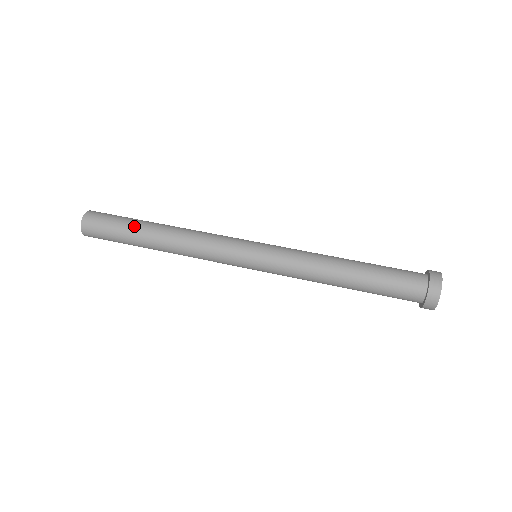
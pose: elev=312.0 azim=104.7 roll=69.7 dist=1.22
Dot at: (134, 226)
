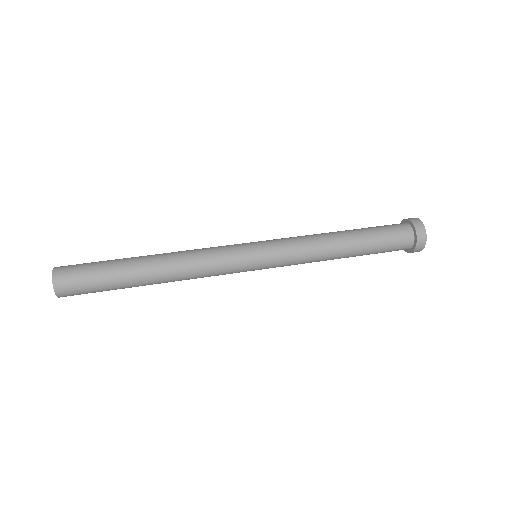
Dot at: (120, 269)
